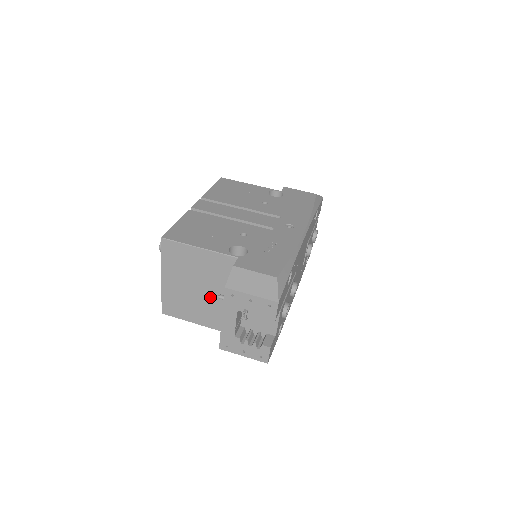
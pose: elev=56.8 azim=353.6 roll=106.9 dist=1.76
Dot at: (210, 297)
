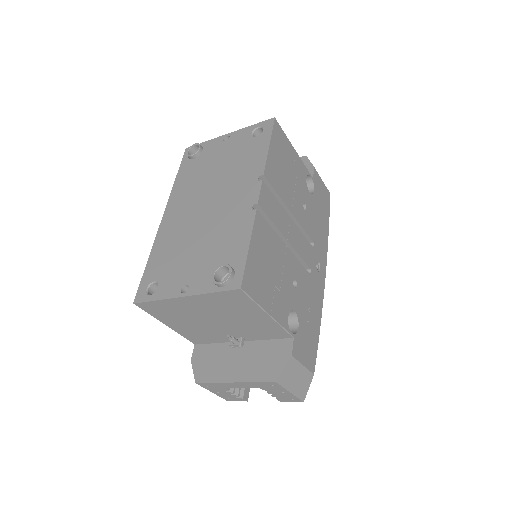
Dot at: (217, 329)
